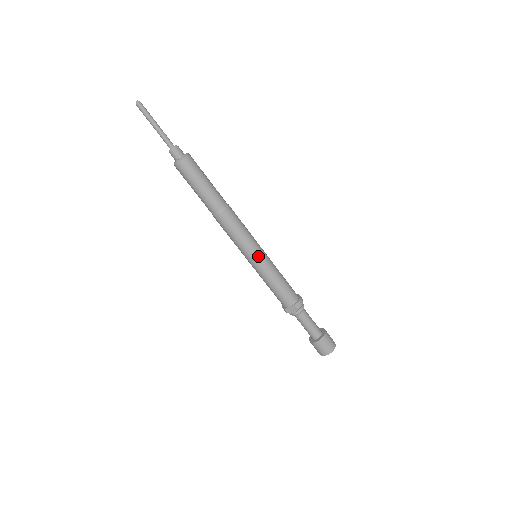
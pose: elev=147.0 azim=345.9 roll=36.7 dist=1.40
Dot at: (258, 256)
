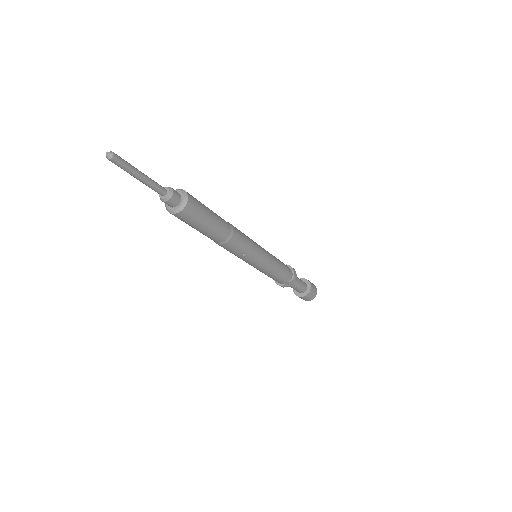
Dot at: (264, 259)
